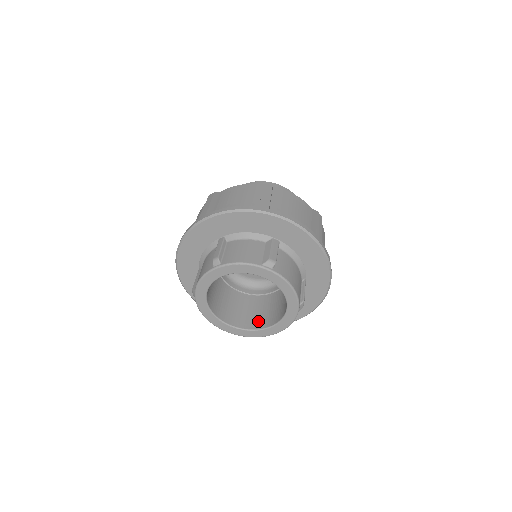
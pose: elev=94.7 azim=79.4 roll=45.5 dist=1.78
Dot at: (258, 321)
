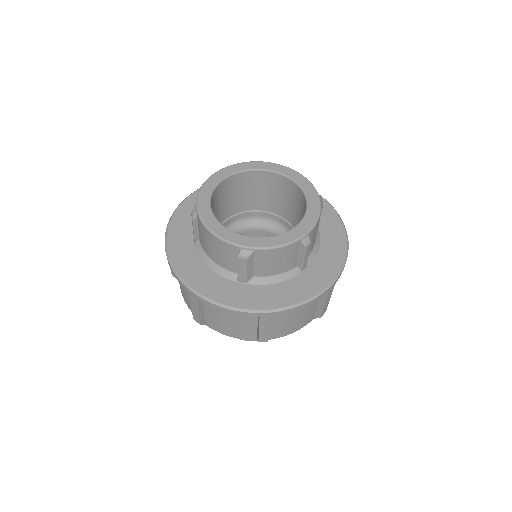
Dot at: occluded
